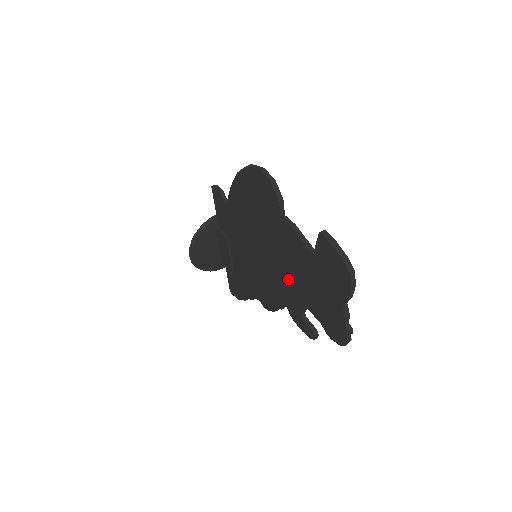
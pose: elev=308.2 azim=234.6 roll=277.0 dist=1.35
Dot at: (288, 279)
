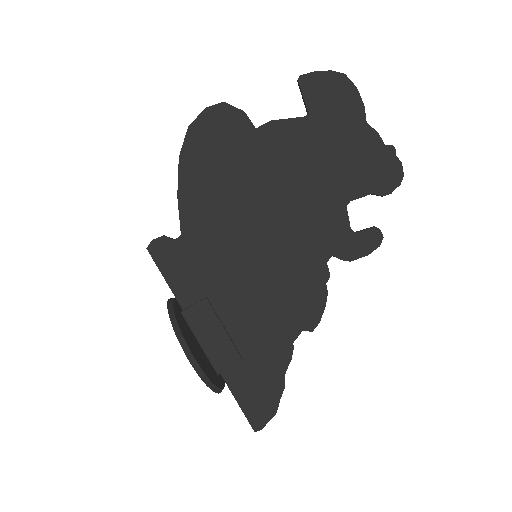
Dot at: (308, 202)
